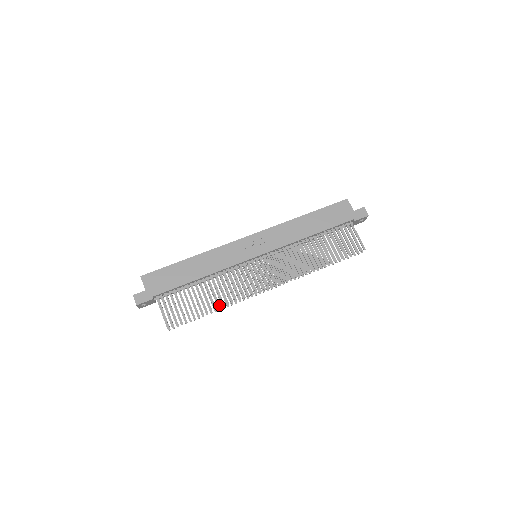
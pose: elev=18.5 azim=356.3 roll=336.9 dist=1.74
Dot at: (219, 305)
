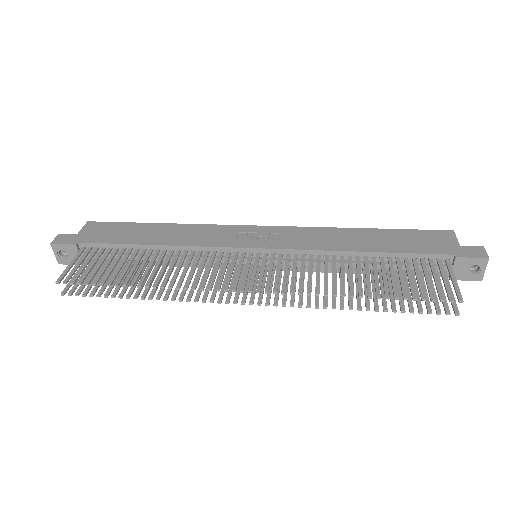
Dot at: (149, 283)
